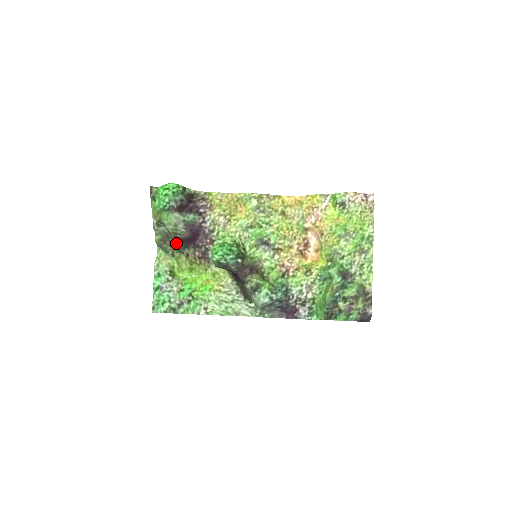
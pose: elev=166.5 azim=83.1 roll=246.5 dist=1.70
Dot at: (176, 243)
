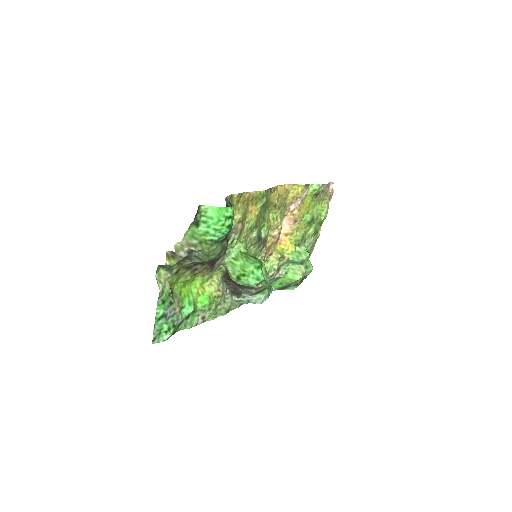
Dot at: (191, 262)
